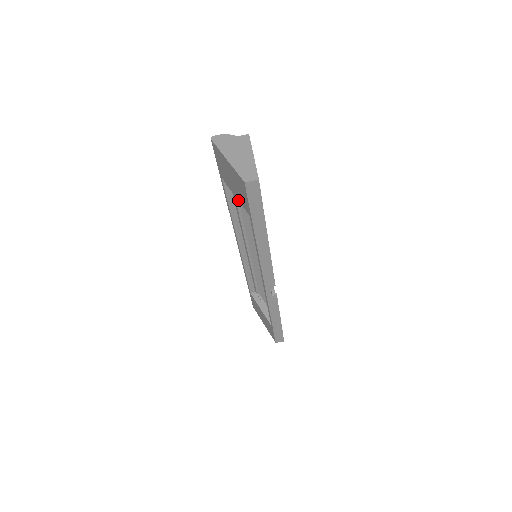
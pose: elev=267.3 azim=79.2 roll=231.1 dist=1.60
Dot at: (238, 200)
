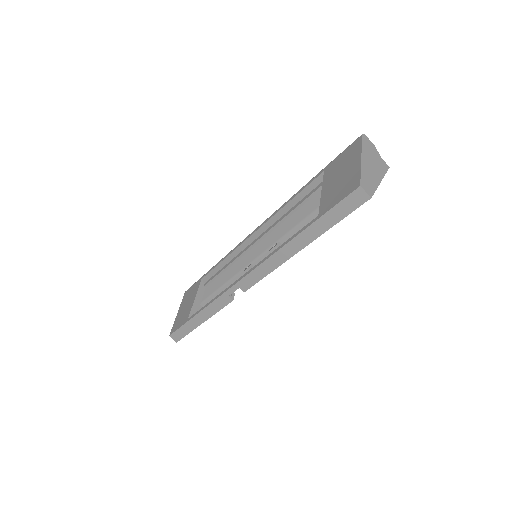
Dot at: (321, 197)
